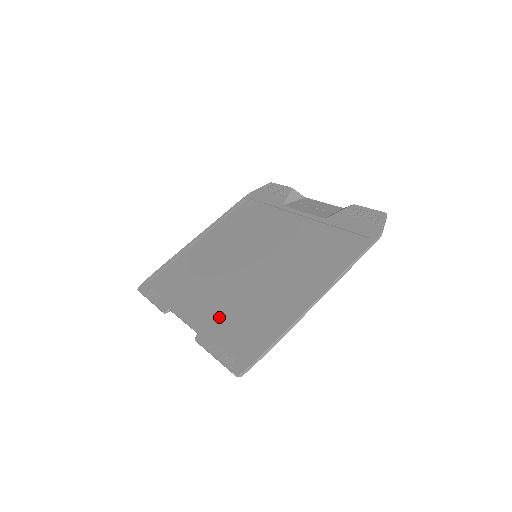
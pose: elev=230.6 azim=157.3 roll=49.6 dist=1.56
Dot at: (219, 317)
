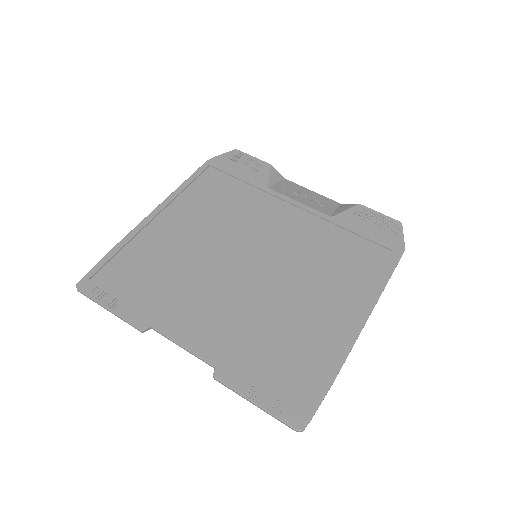
Dot at: (238, 344)
